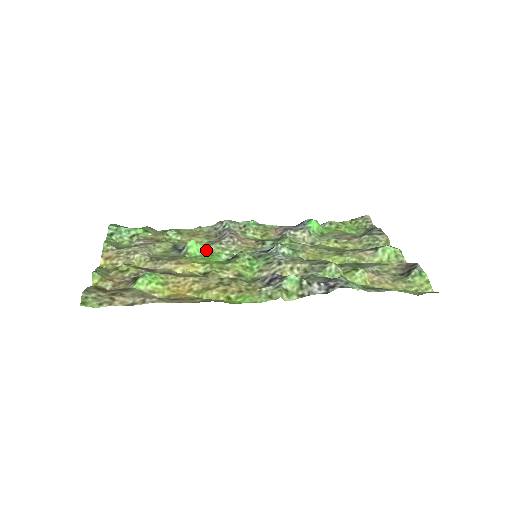
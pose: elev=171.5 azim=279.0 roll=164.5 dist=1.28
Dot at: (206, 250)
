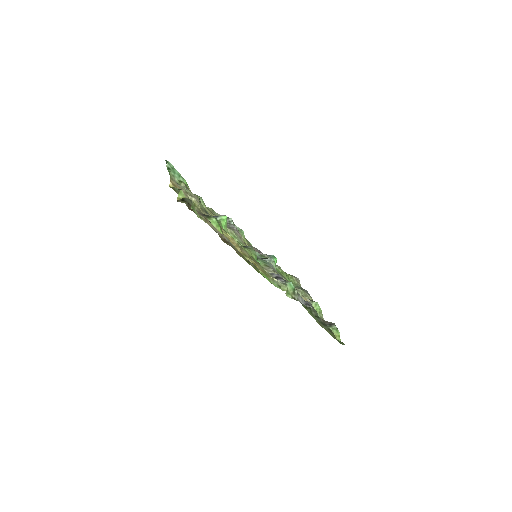
Dot at: (227, 229)
